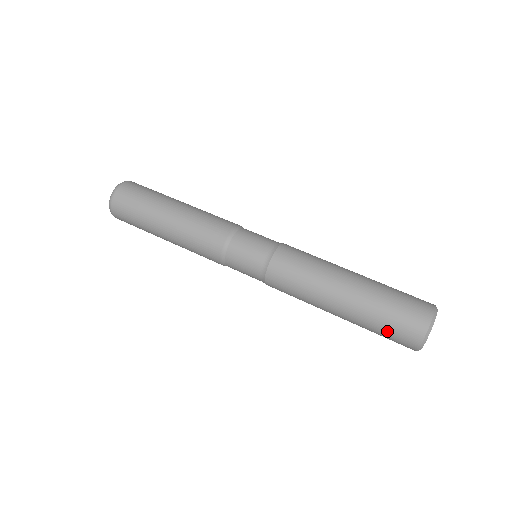
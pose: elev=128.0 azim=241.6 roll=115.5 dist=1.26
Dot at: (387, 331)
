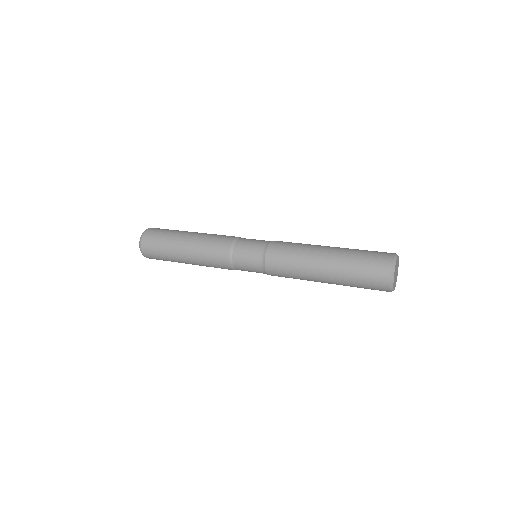
Dot at: (363, 282)
